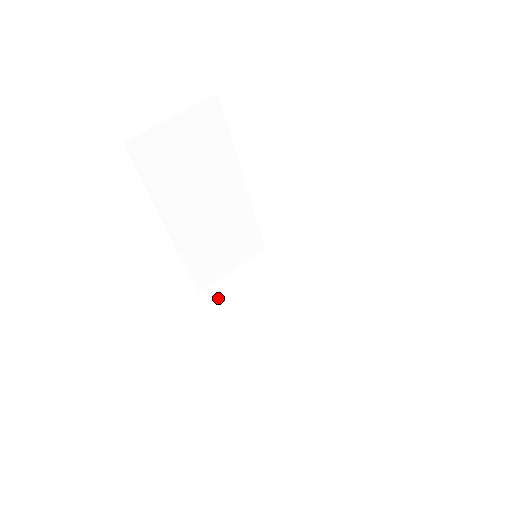
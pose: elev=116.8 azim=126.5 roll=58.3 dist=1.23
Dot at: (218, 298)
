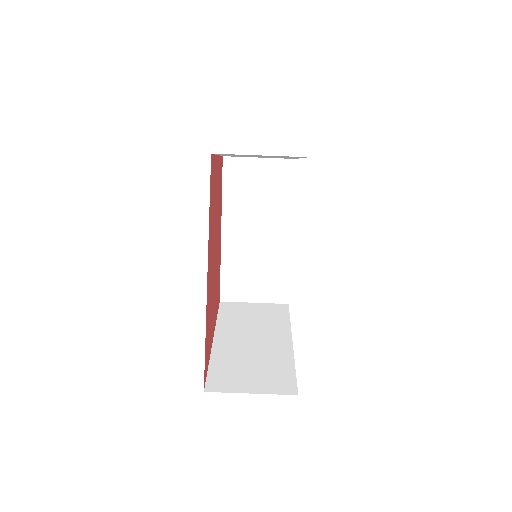
Dot at: (229, 309)
